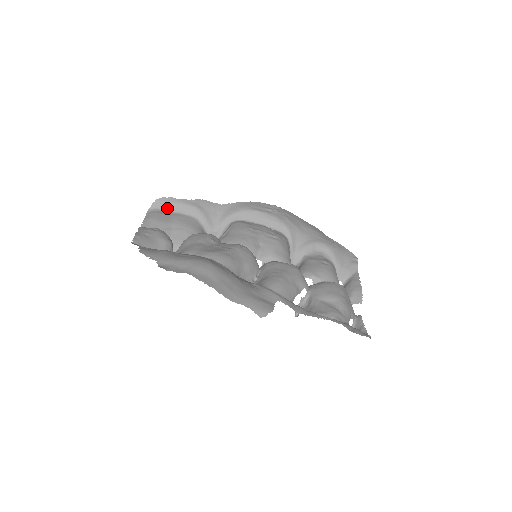
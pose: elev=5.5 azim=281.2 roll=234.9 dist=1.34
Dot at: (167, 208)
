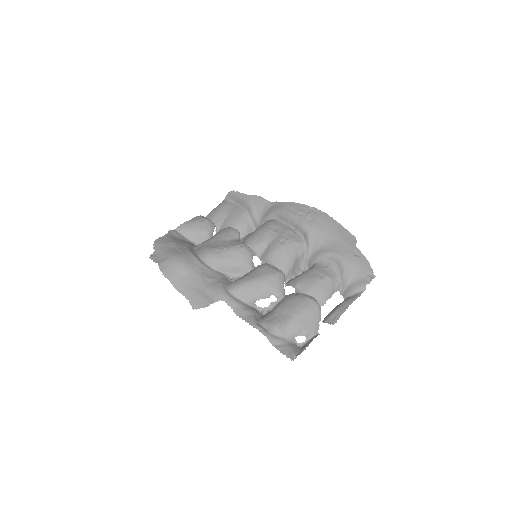
Dot at: (234, 200)
